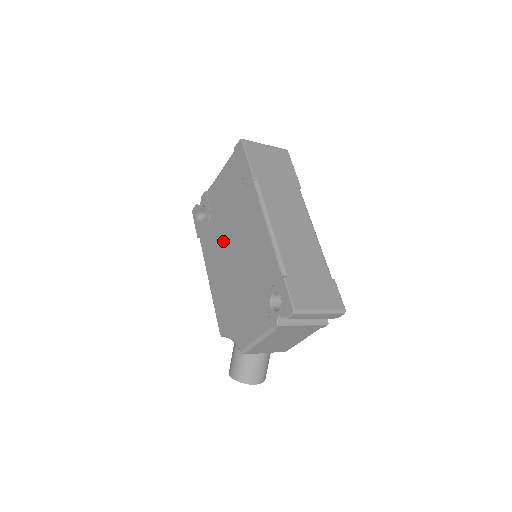
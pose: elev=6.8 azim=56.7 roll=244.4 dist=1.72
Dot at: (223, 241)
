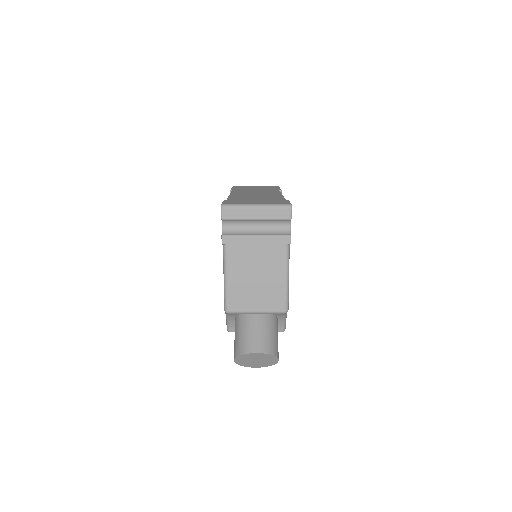
Dot at: occluded
